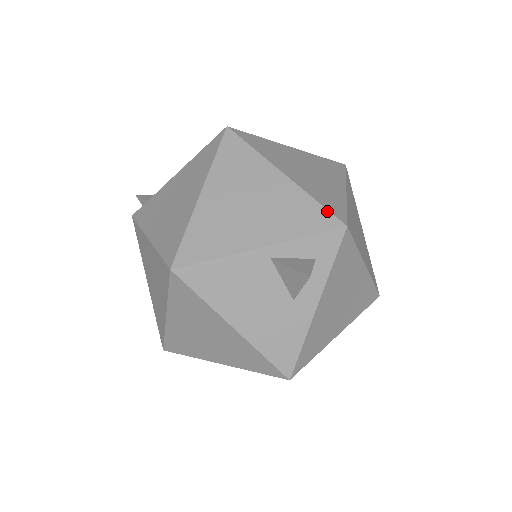
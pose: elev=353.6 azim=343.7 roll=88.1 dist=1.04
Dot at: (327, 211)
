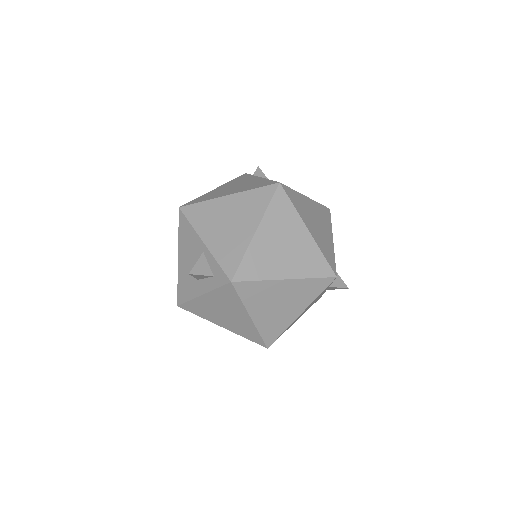
Dot at: (238, 266)
